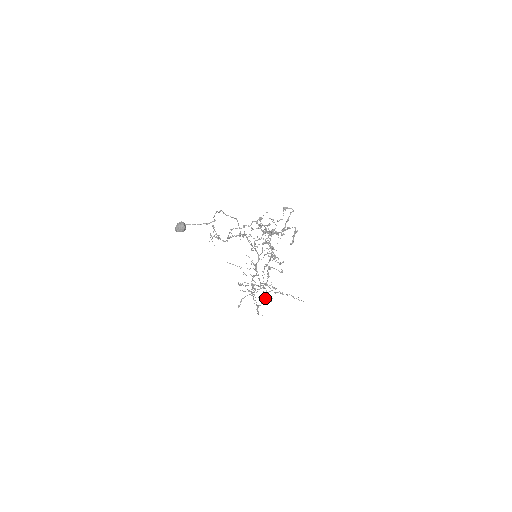
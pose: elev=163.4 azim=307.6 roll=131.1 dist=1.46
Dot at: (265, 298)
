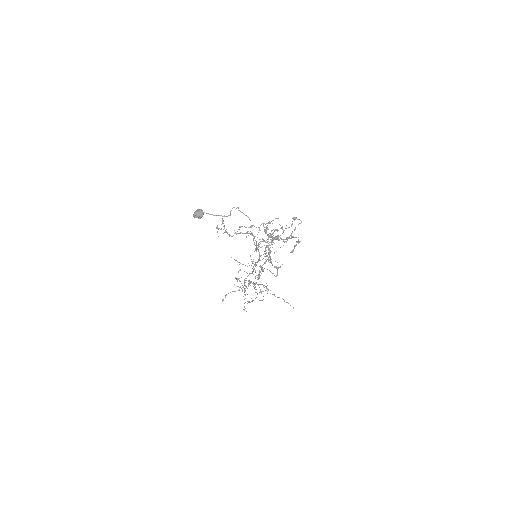
Dot at: occluded
